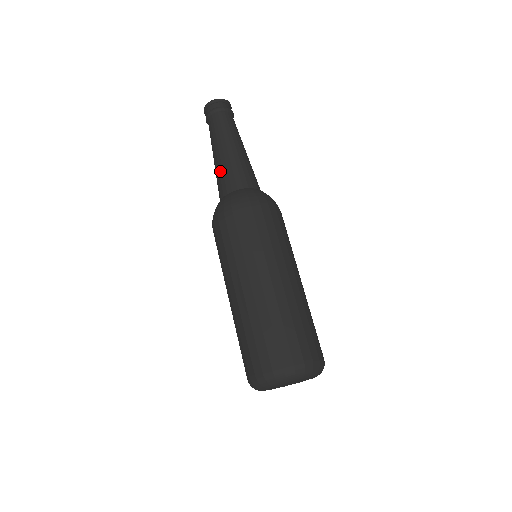
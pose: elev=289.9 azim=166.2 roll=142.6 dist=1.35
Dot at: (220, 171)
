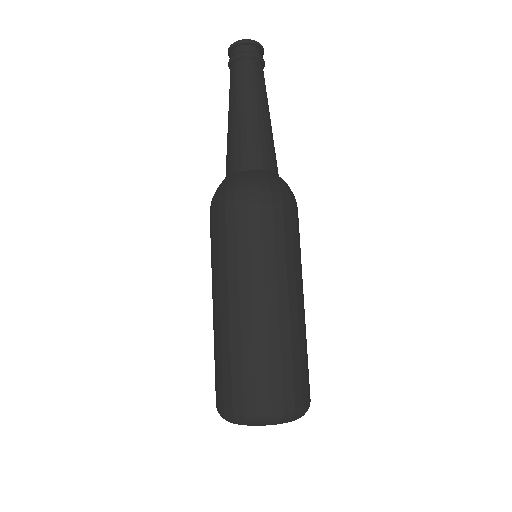
Dot at: (232, 139)
